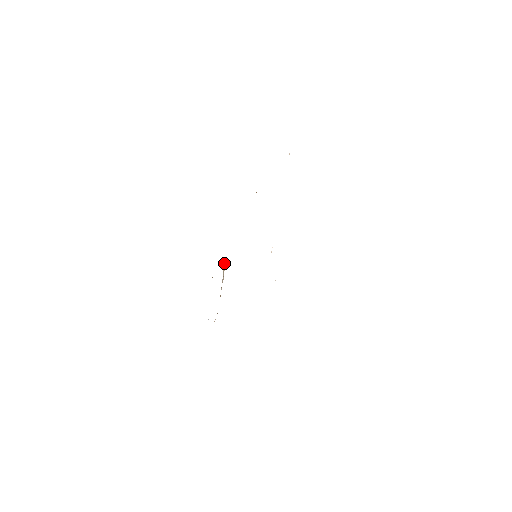
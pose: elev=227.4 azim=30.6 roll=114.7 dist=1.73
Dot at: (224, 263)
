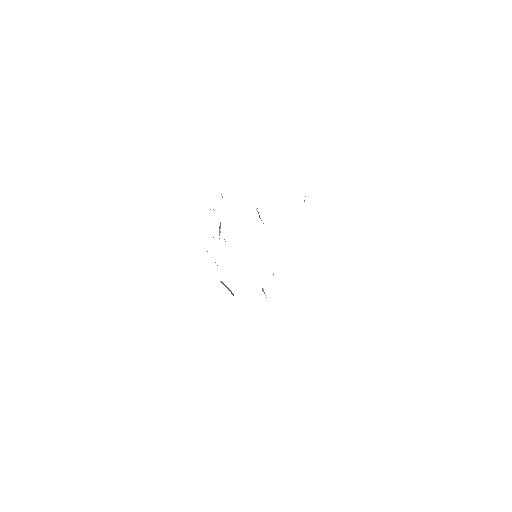
Dot at: (220, 223)
